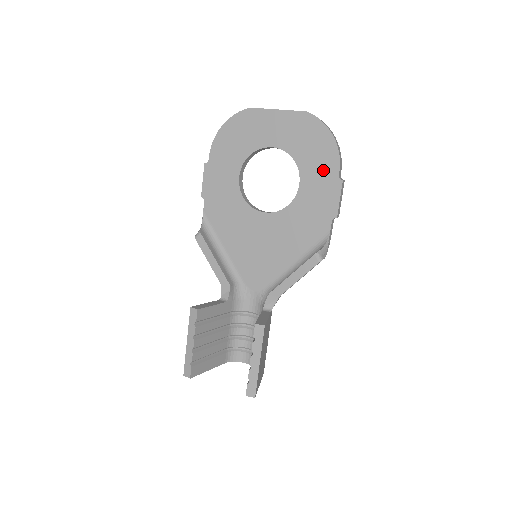
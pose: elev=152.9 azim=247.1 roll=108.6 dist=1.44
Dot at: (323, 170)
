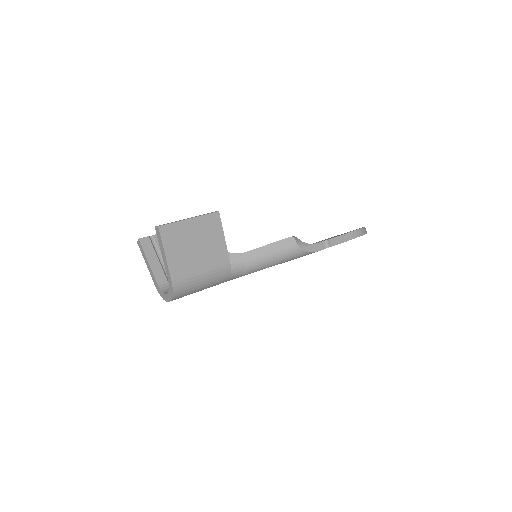
Dot at: occluded
